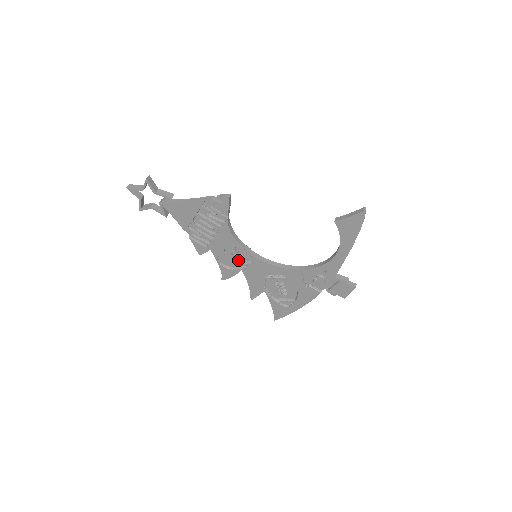
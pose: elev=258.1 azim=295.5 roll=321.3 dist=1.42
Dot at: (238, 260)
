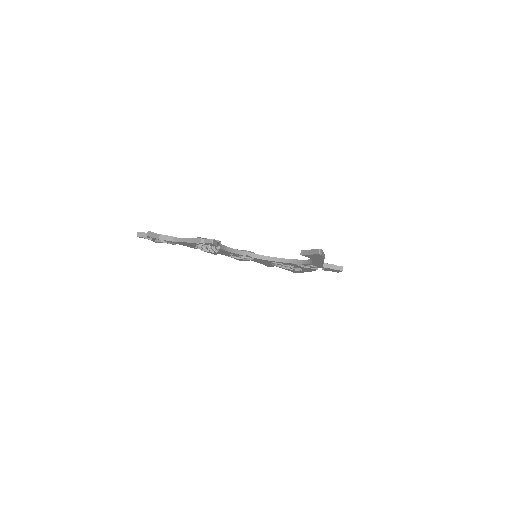
Dot at: (244, 256)
